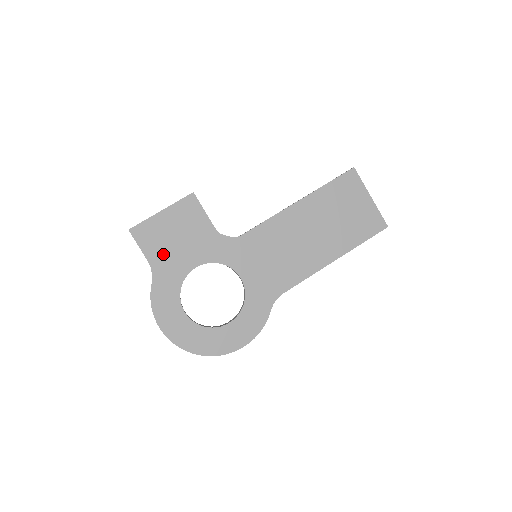
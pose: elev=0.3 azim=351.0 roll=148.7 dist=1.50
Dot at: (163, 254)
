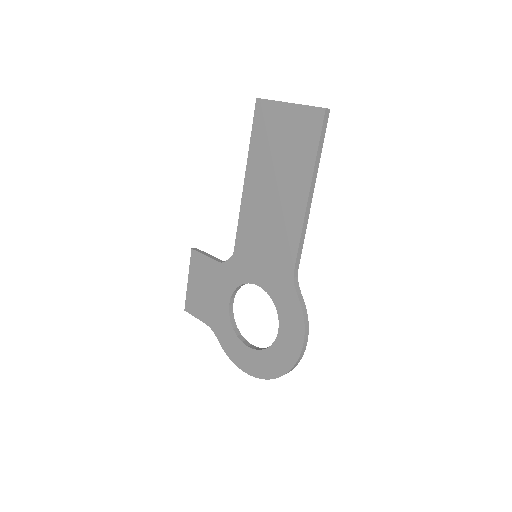
Dot at: (208, 311)
